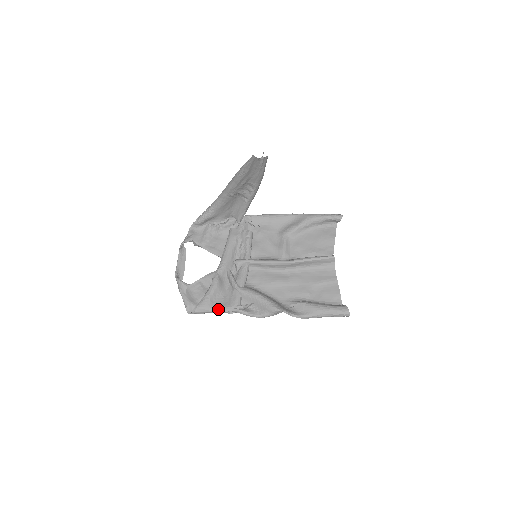
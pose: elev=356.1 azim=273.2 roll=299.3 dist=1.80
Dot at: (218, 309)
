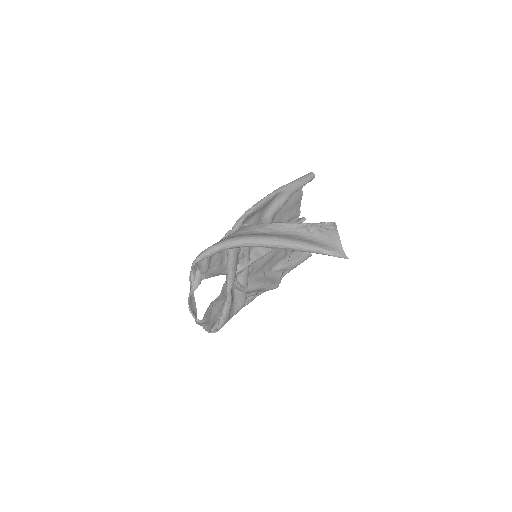
Dot at: (233, 315)
